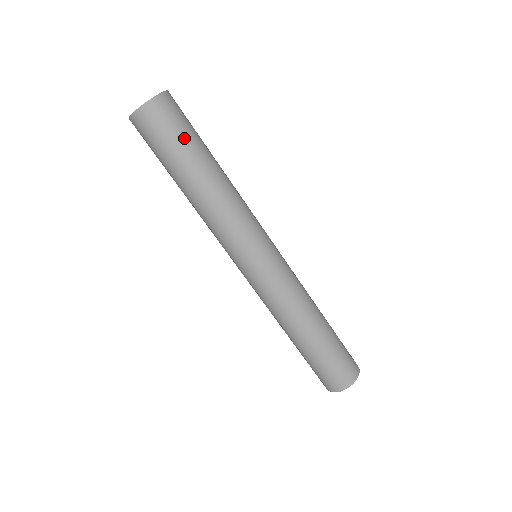
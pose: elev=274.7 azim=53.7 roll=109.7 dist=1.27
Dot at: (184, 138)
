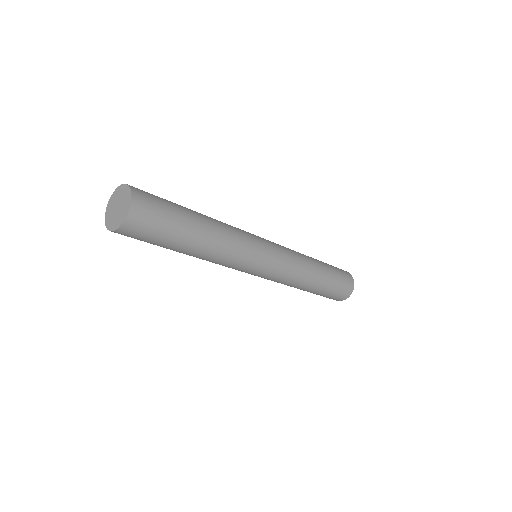
Dot at: (169, 228)
